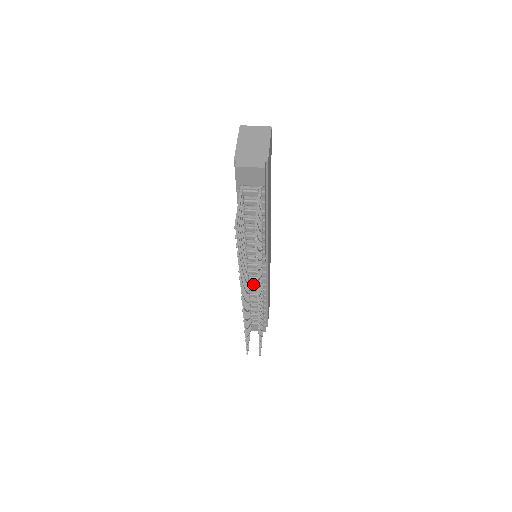
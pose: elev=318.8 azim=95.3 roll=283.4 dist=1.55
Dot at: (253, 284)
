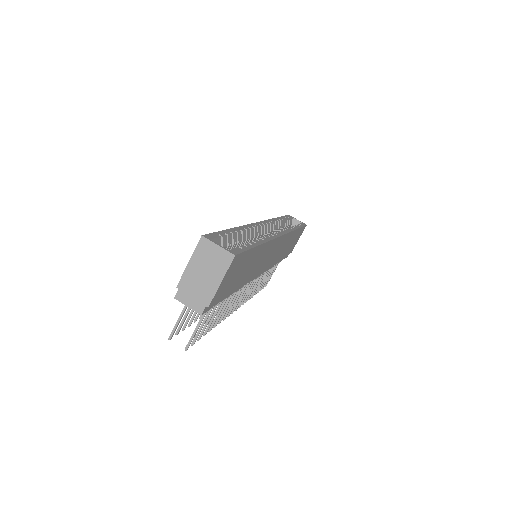
Dot at: occluded
